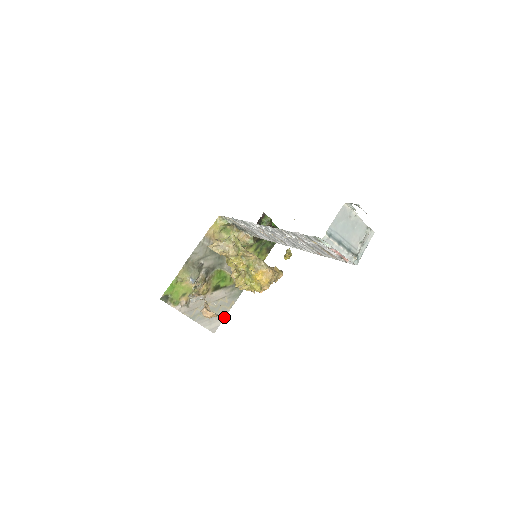
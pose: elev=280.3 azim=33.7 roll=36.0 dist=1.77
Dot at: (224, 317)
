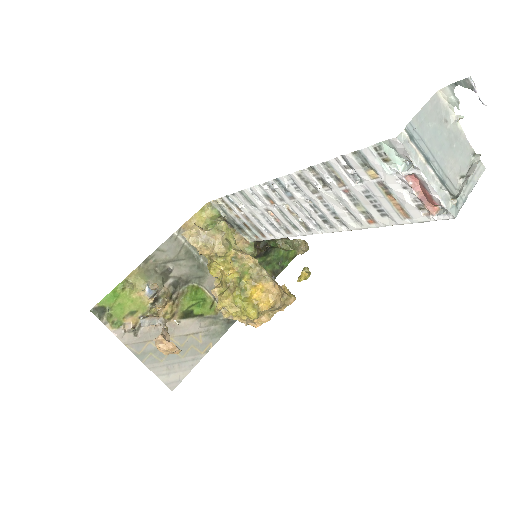
Dot at: (193, 366)
